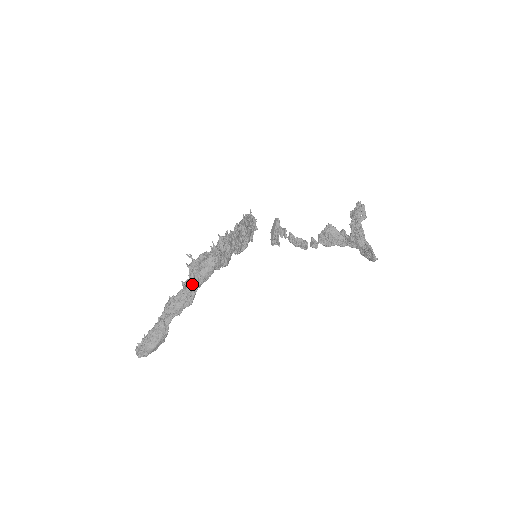
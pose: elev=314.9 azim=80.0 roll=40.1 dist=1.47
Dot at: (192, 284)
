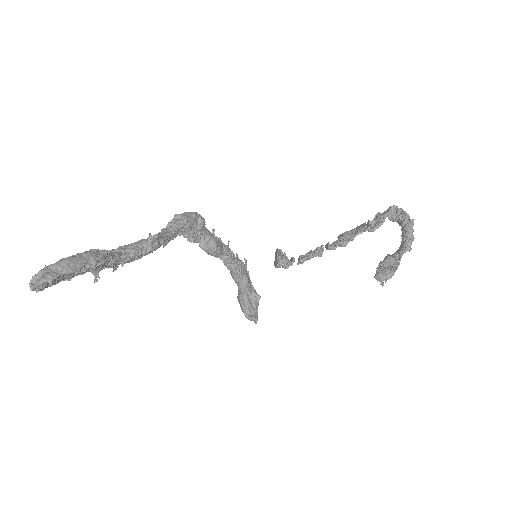
Dot at: occluded
